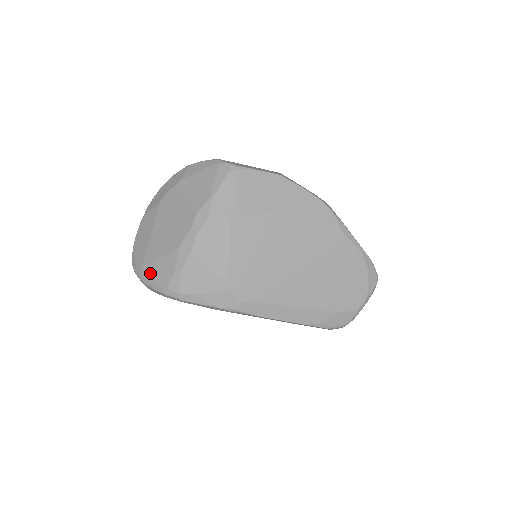
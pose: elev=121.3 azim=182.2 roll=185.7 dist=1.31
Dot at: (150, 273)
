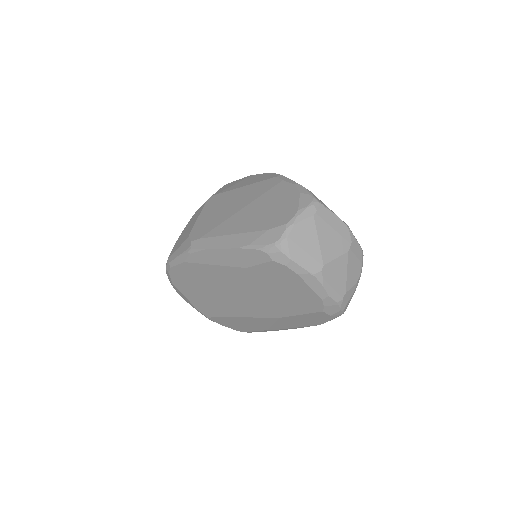
Dot at: occluded
